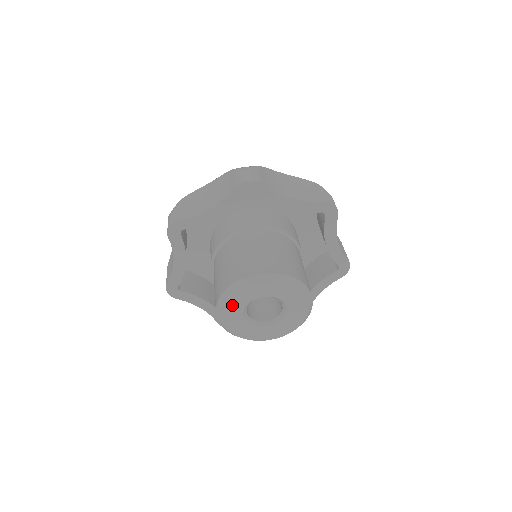
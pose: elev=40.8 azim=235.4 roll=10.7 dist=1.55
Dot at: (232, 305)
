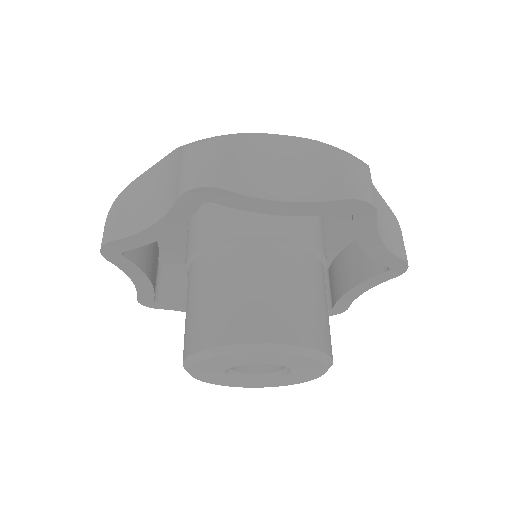
Dot at: (204, 371)
